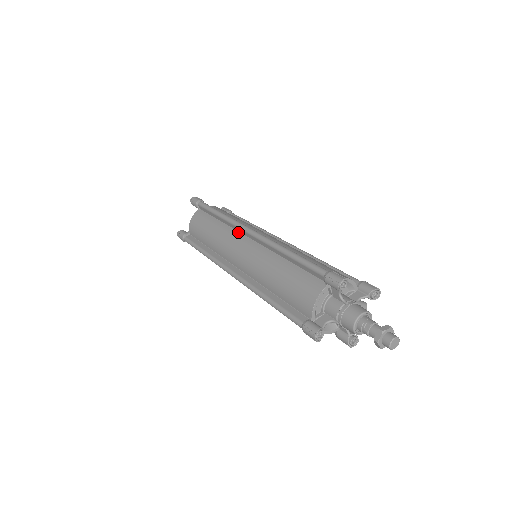
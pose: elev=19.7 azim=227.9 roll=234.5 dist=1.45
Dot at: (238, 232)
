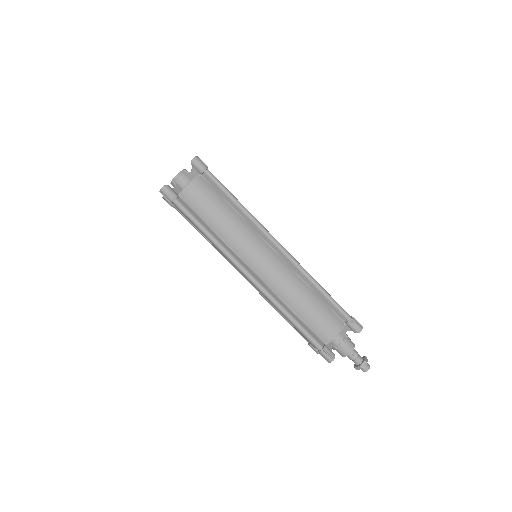
Dot at: (259, 235)
